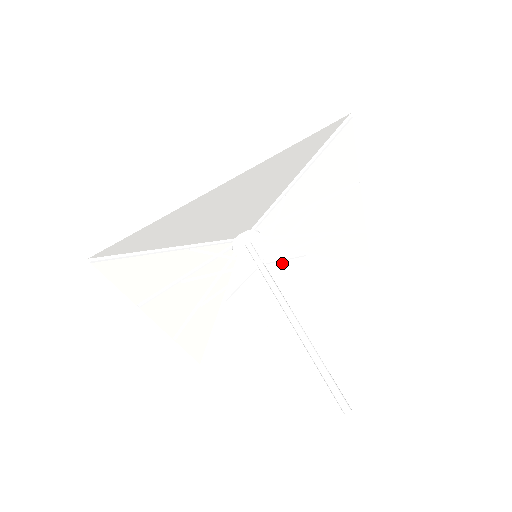
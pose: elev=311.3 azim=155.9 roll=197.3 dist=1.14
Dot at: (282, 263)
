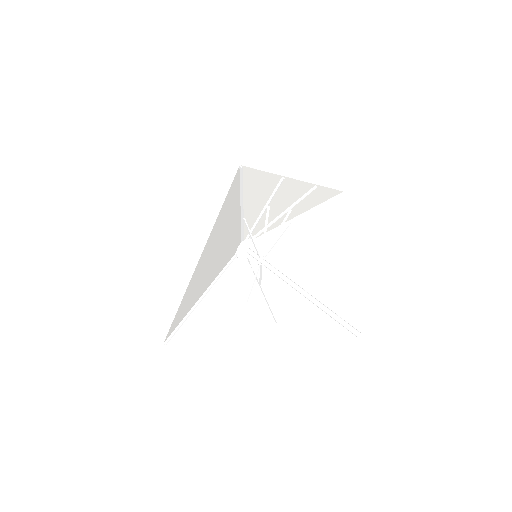
Dot at: occluded
